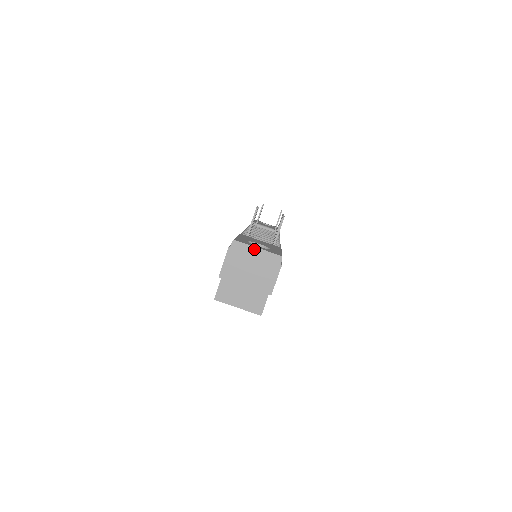
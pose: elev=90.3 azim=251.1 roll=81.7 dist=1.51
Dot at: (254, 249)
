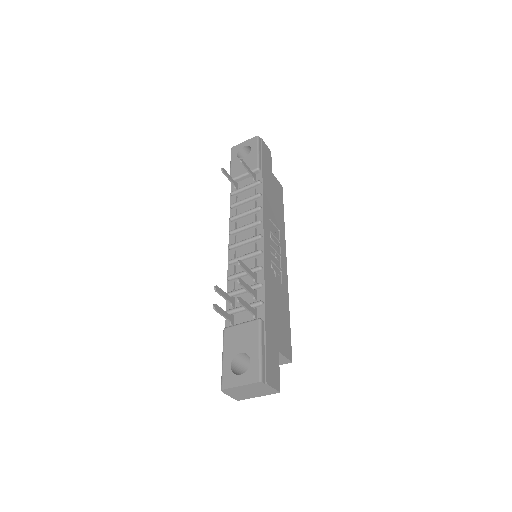
Dot at: (239, 387)
